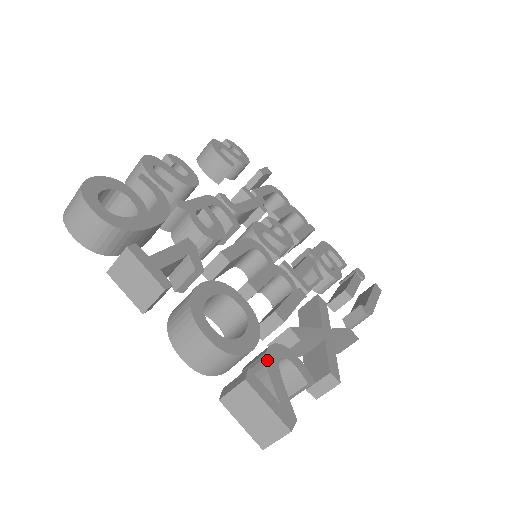
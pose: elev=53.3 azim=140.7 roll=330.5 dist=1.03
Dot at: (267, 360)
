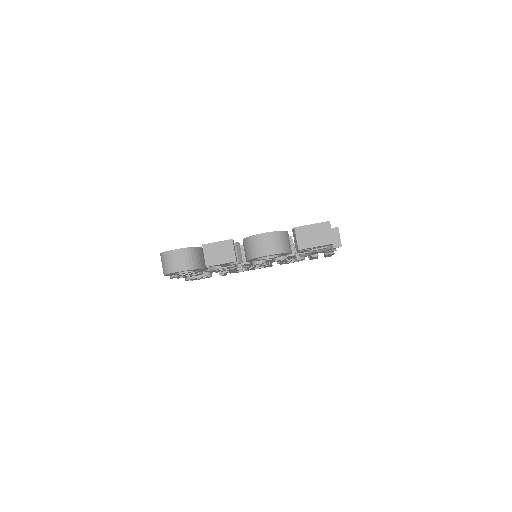
Dot at: occluded
